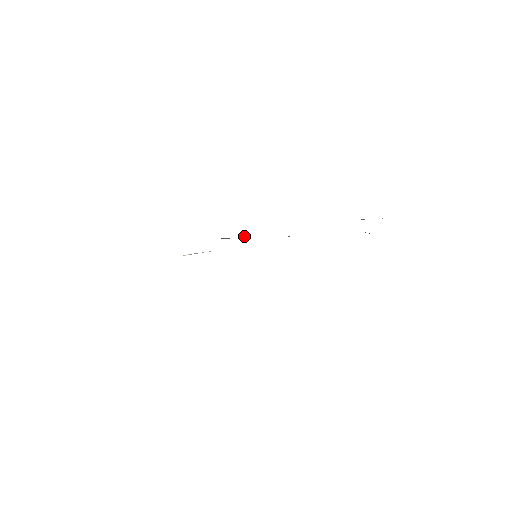
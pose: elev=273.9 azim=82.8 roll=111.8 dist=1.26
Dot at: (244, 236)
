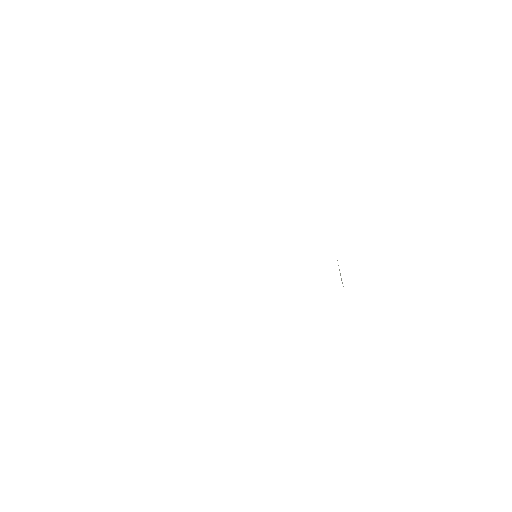
Dot at: occluded
